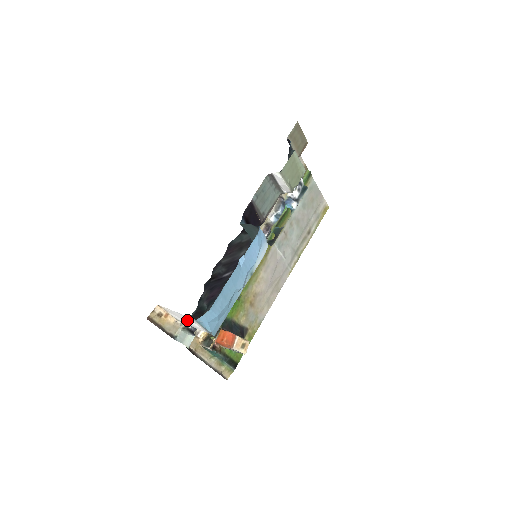
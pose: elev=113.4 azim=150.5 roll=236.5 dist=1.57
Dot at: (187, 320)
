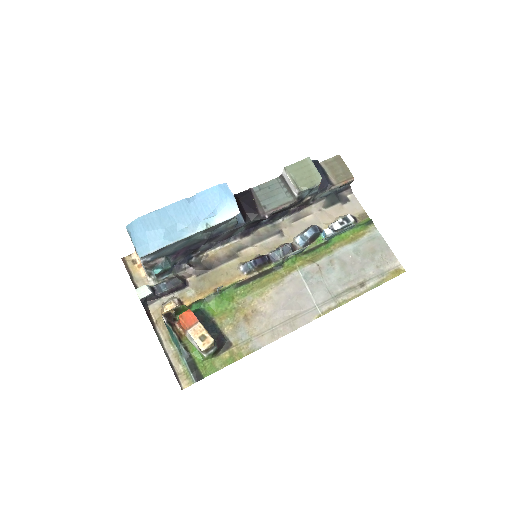
Dot at: occluded
